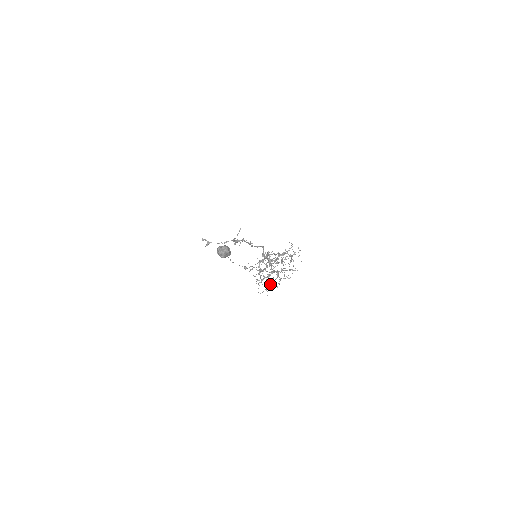
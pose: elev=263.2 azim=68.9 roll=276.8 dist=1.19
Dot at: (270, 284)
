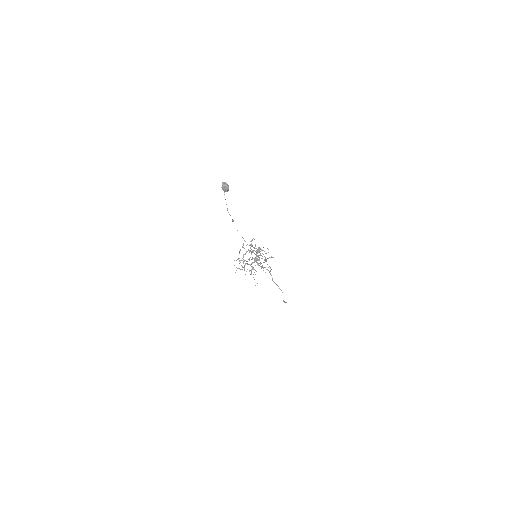
Dot at: (242, 267)
